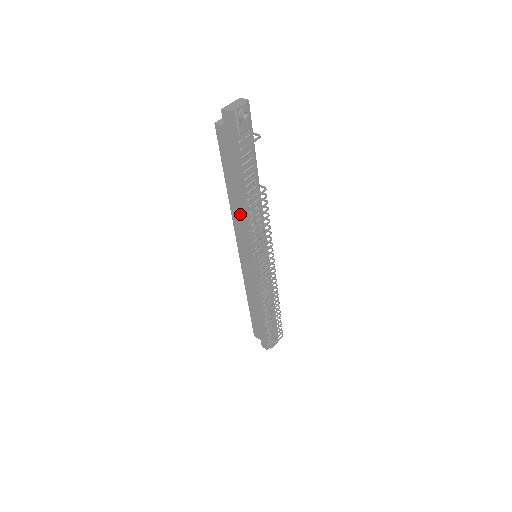
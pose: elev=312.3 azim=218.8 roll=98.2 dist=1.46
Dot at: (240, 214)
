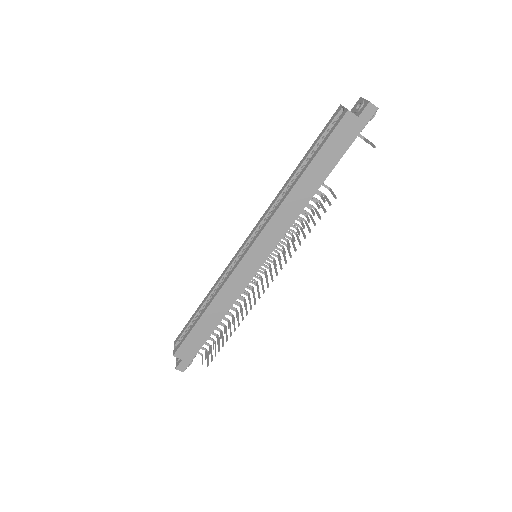
Dot at: (295, 207)
